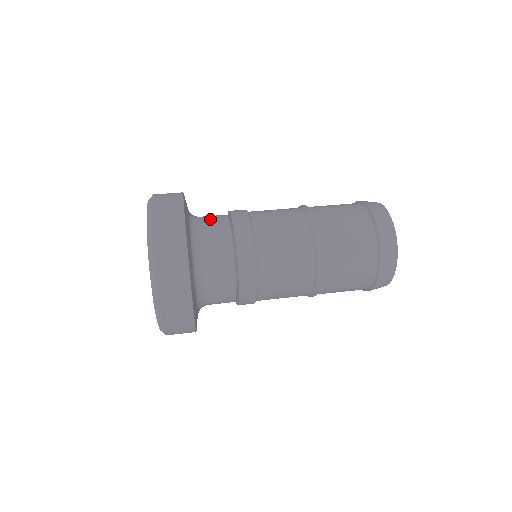
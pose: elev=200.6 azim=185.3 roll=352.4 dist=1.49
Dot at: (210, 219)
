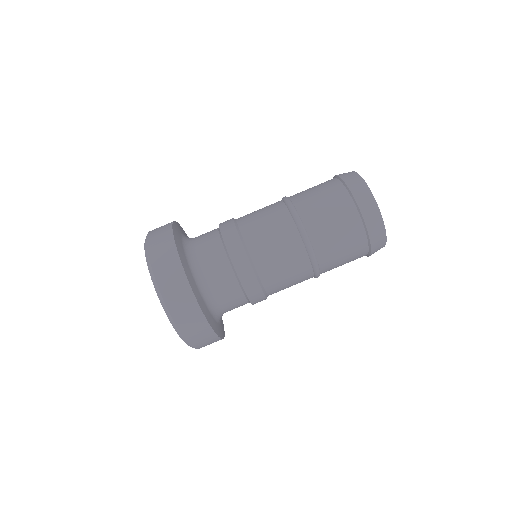
Dot at: occluded
